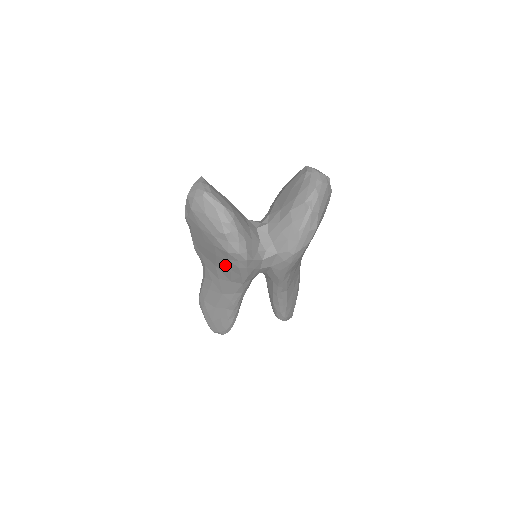
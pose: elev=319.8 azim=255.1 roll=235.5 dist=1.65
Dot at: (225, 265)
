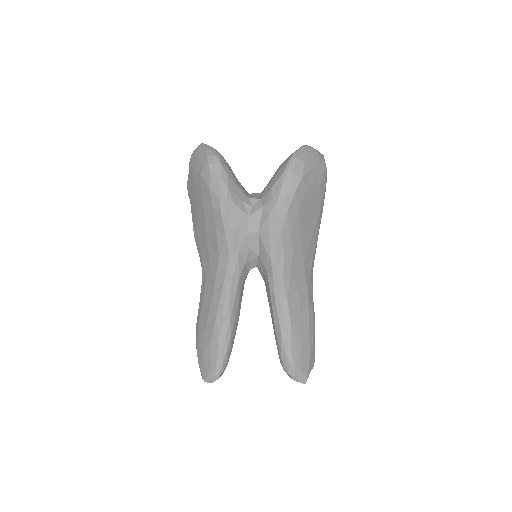
Dot at: (212, 224)
